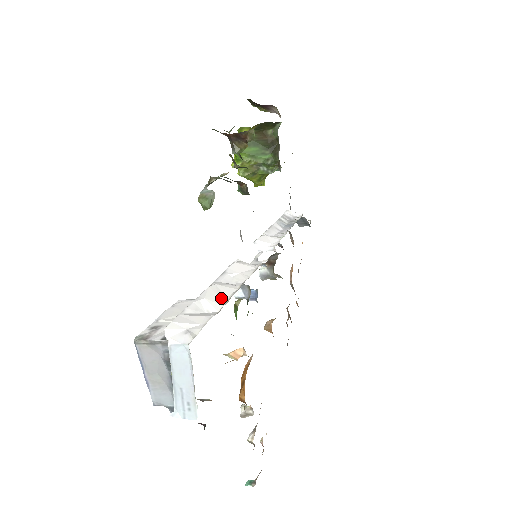
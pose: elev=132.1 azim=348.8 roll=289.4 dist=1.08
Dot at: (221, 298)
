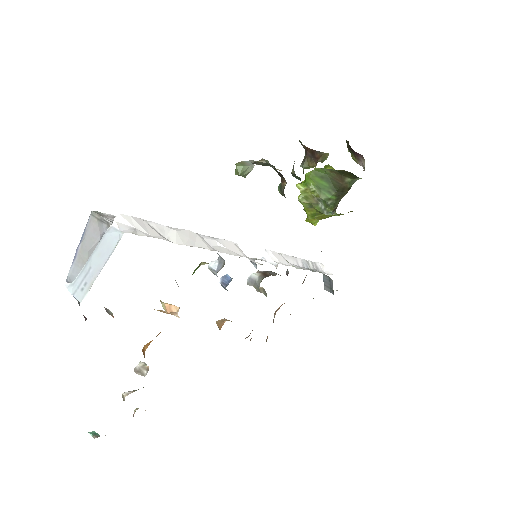
Dot at: (189, 241)
